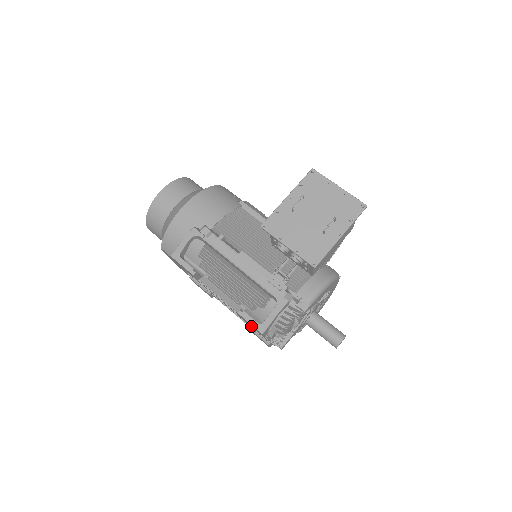
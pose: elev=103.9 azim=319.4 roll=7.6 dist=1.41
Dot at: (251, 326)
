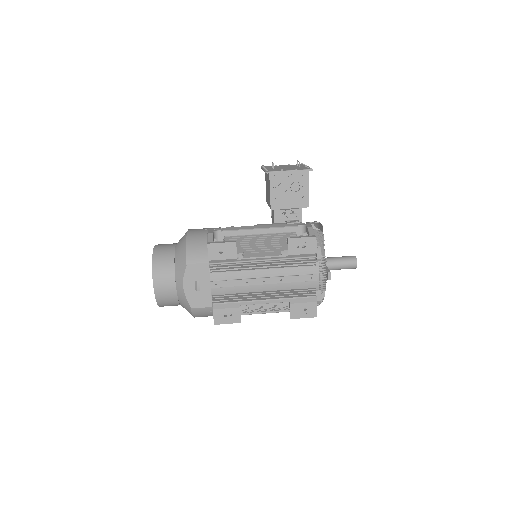
Dot at: (302, 253)
